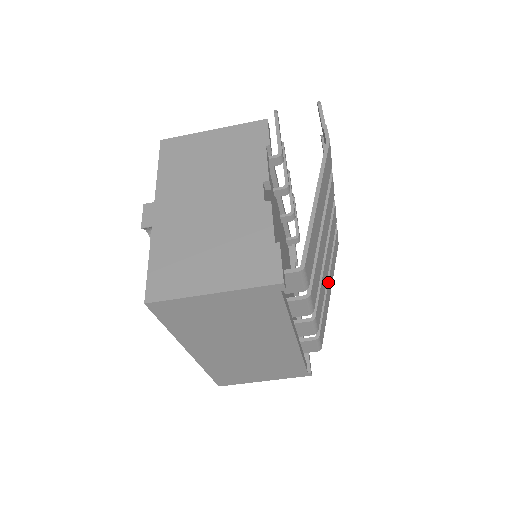
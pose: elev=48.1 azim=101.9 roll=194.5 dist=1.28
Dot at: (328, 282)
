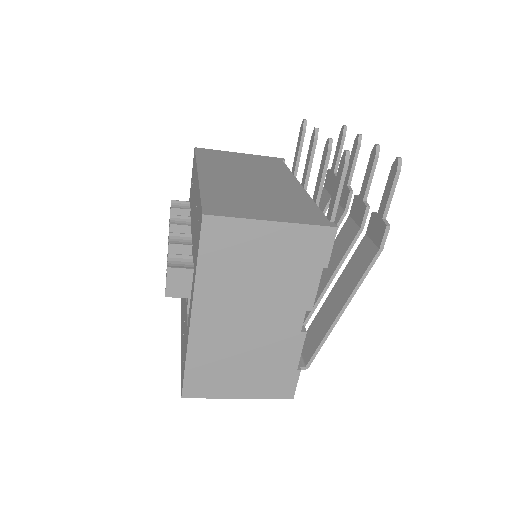
Dot at: occluded
